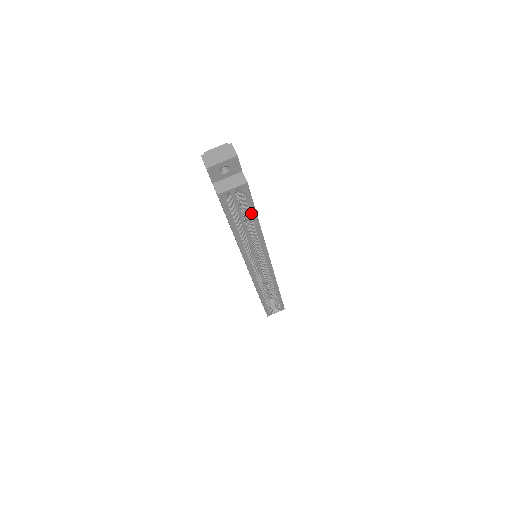
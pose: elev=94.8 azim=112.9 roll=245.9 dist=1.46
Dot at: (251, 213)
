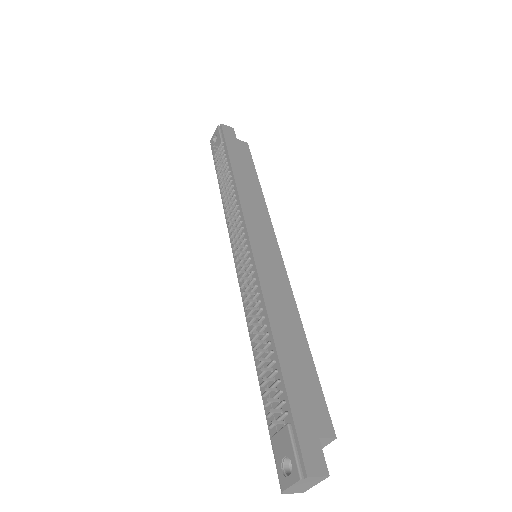
Dot at: occluded
